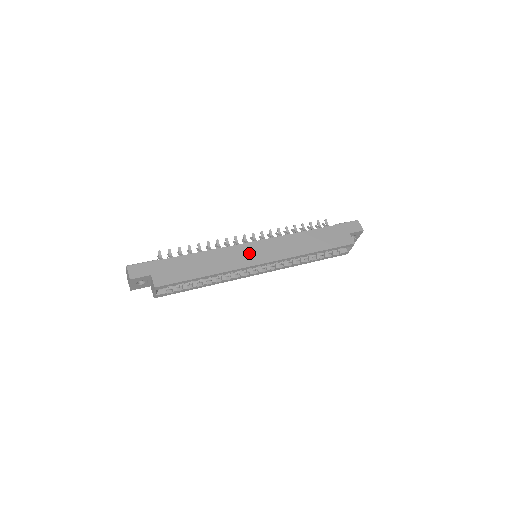
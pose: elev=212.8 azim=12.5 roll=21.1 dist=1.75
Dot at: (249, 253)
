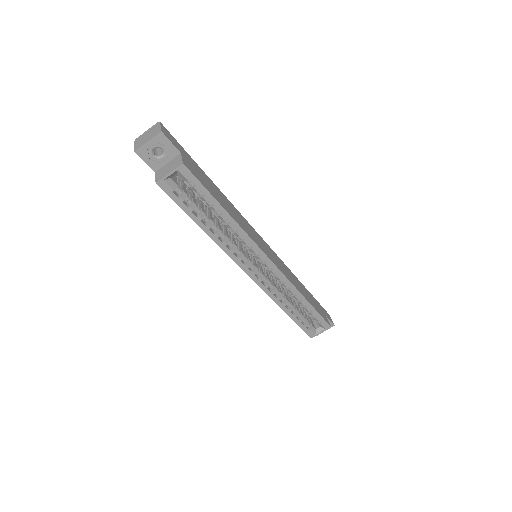
Dot at: (261, 242)
